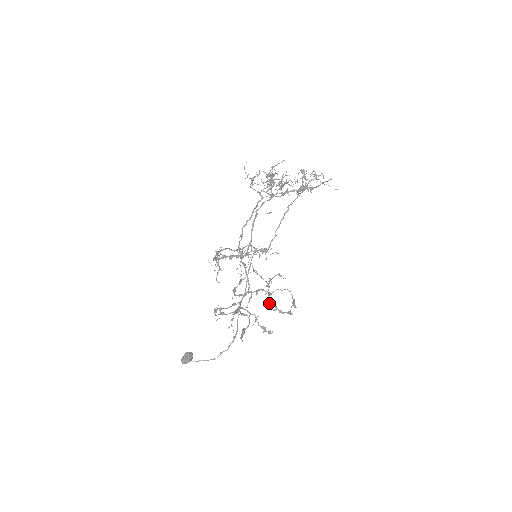
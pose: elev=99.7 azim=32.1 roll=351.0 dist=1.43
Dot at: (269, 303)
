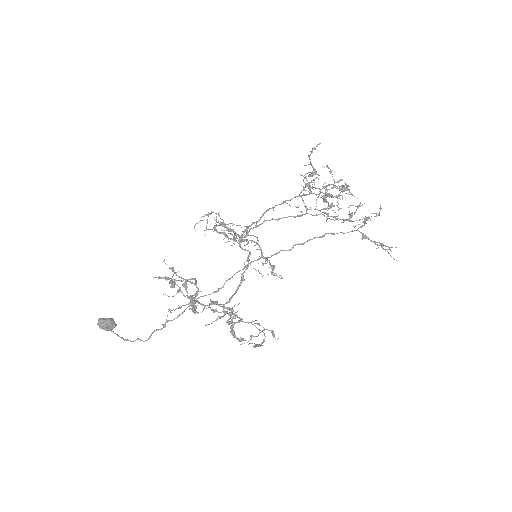
Dot at: (230, 317)
